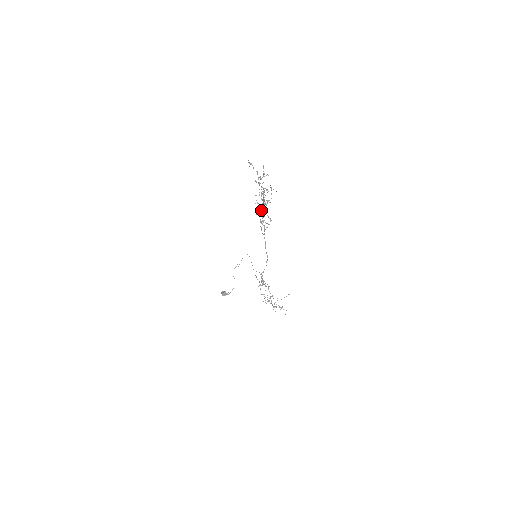
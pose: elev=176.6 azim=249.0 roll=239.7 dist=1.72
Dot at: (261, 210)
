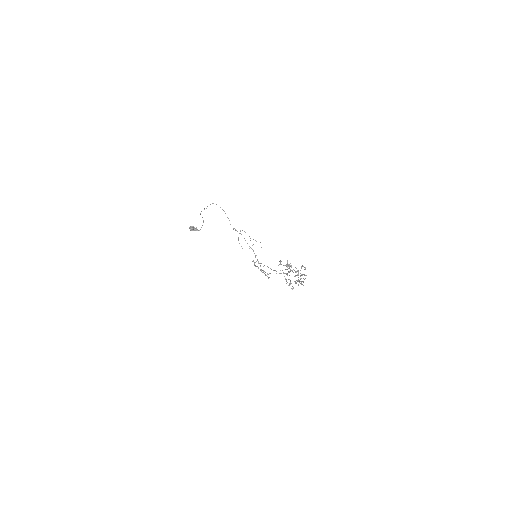
Dot at: occluded
